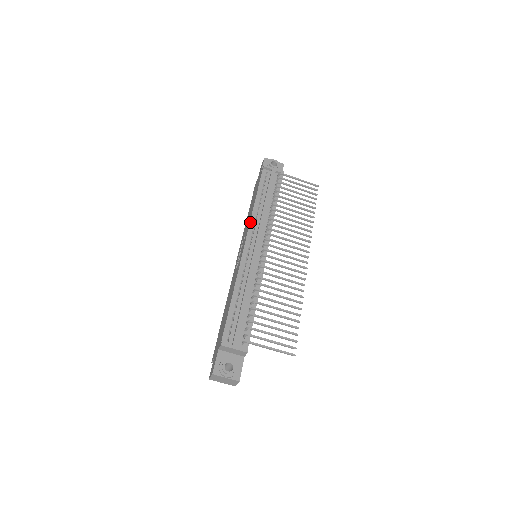
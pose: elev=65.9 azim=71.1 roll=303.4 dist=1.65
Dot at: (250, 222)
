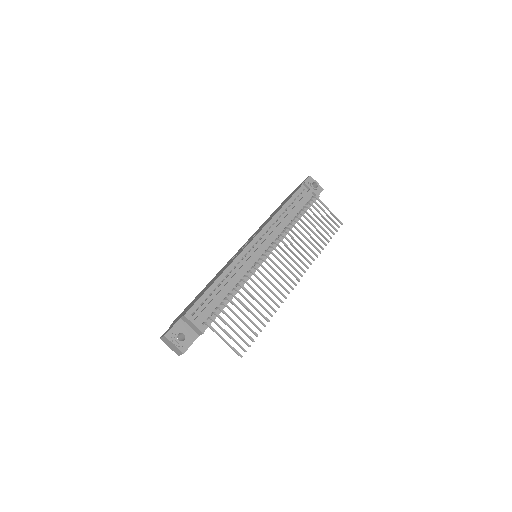
Dot at: (266, 224)
